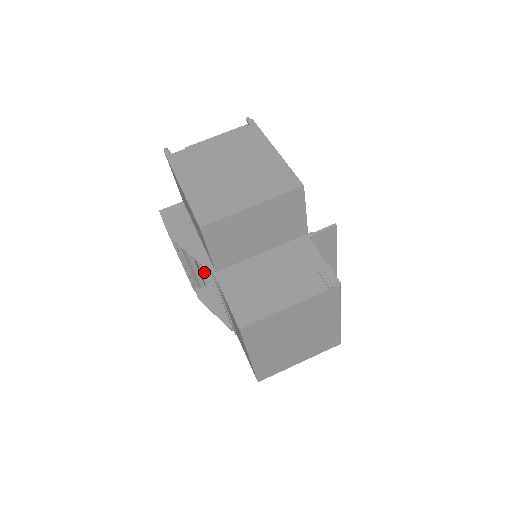
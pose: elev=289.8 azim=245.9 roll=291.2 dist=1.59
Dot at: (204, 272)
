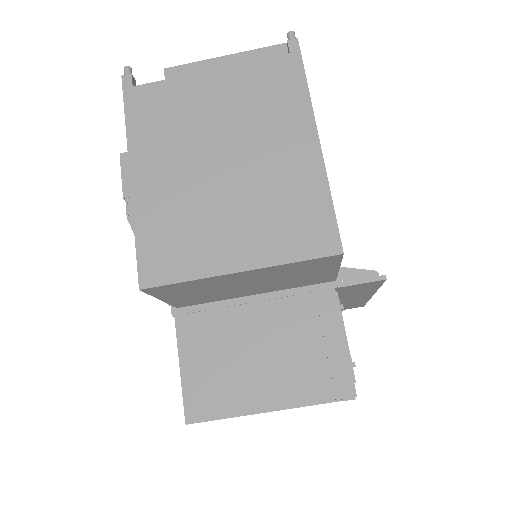
Dot at: occluded
